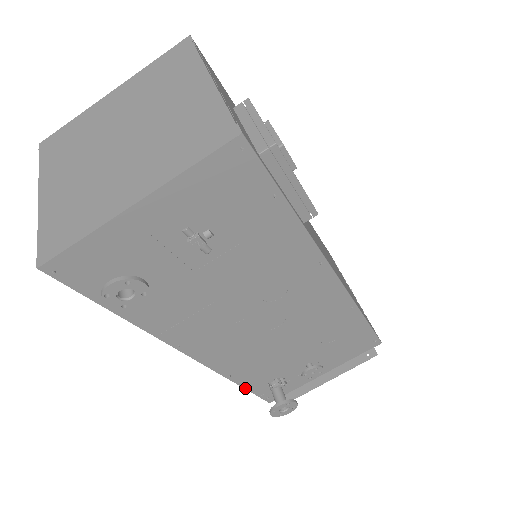
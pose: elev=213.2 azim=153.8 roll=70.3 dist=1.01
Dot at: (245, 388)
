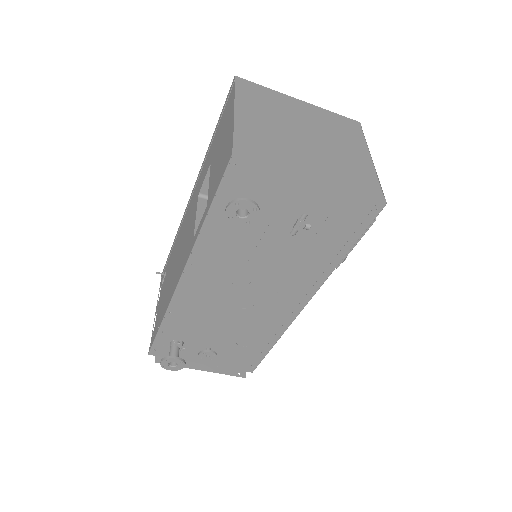
Dot at: (160, 329)
